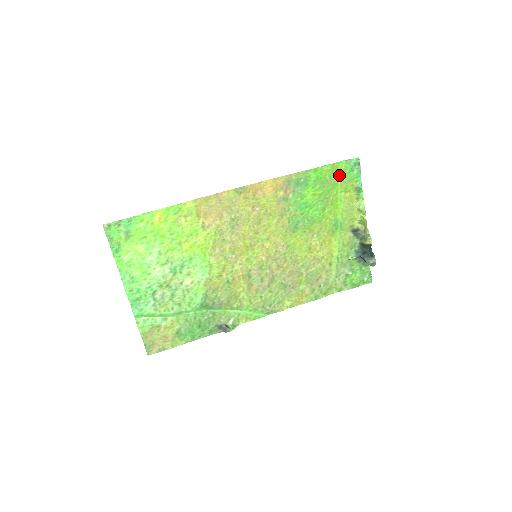
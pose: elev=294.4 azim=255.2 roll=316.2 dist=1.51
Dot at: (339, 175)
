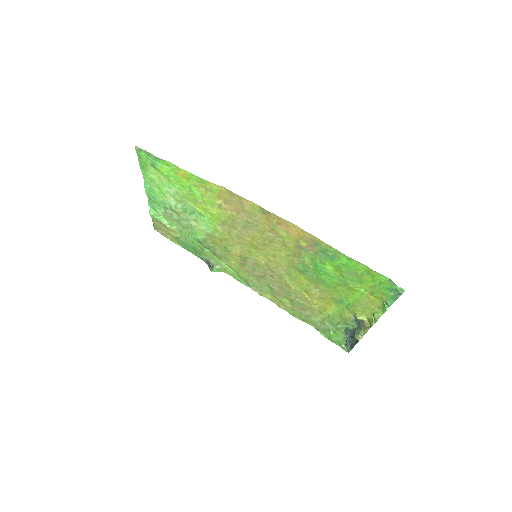
Dot at: (374, 281)
